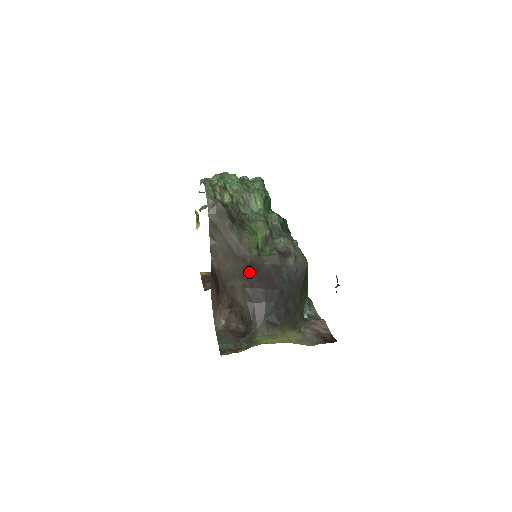
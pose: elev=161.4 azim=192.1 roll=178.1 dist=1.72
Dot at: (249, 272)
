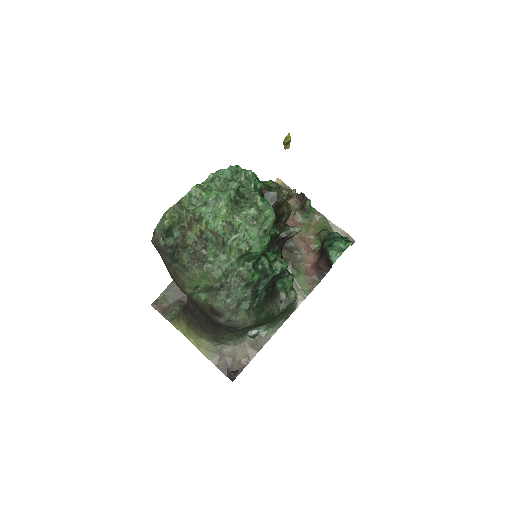
Dot at: occluded
